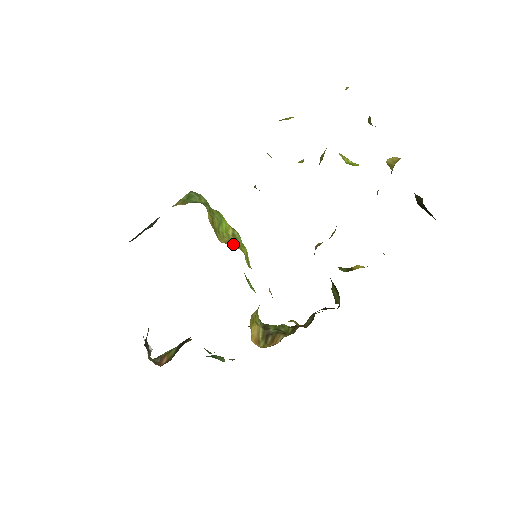
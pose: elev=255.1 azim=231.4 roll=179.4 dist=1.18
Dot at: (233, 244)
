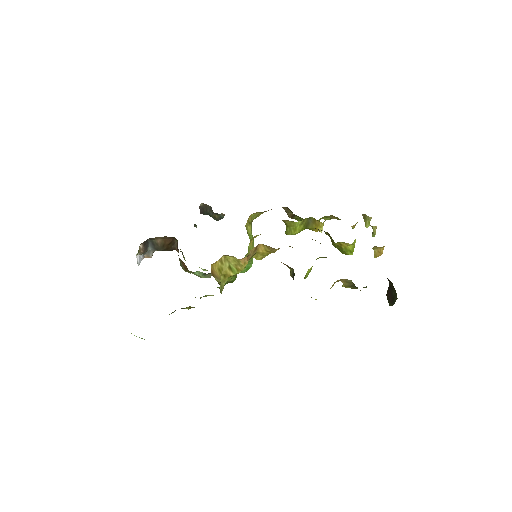
Dot at: occluded
